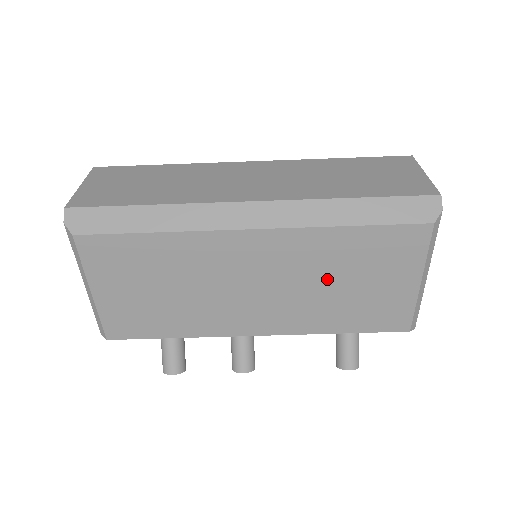
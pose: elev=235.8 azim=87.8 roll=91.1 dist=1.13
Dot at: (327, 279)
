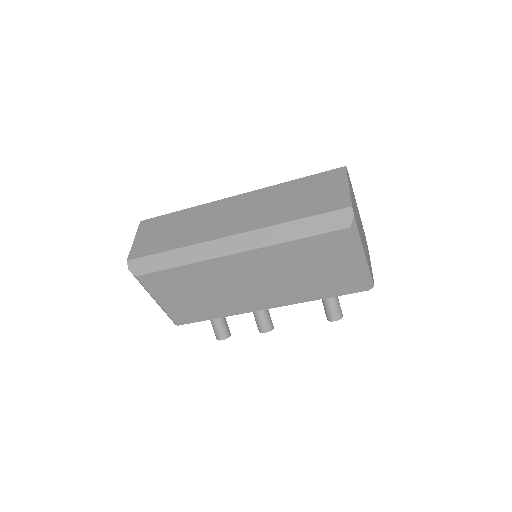
Dot at: (295, 271)
